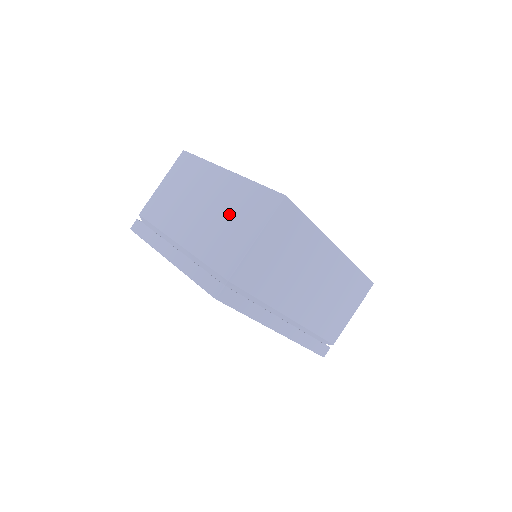
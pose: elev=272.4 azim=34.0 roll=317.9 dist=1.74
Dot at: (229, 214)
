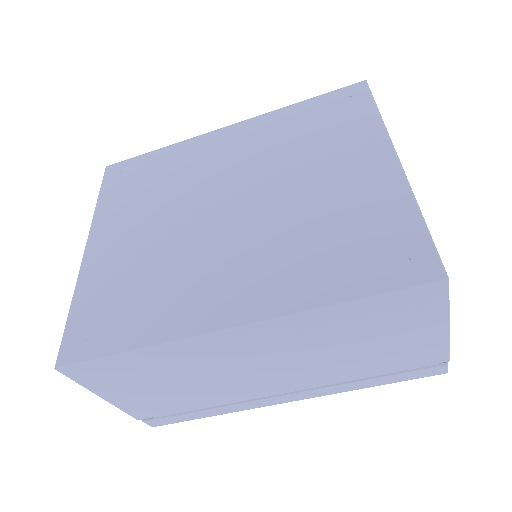
Dot at: occluded
